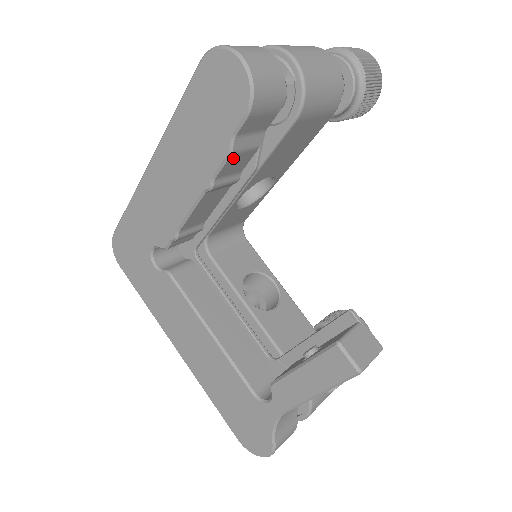
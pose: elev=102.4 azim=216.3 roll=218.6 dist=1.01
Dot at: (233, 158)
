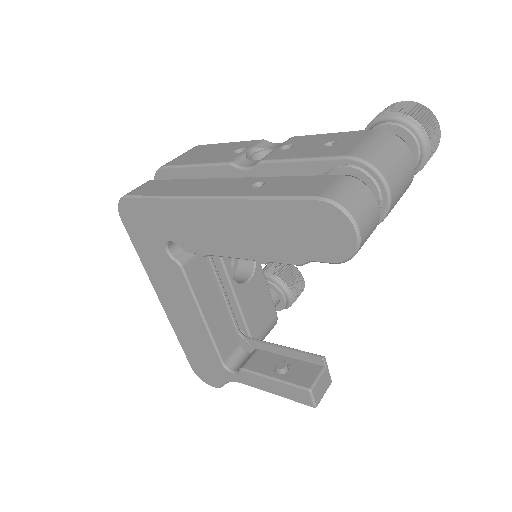
Dot at: occluded
